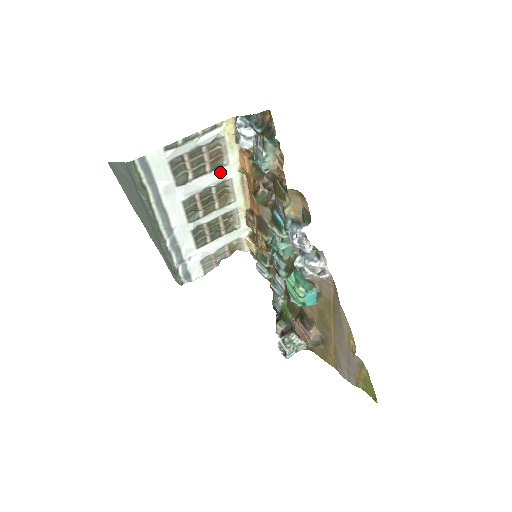
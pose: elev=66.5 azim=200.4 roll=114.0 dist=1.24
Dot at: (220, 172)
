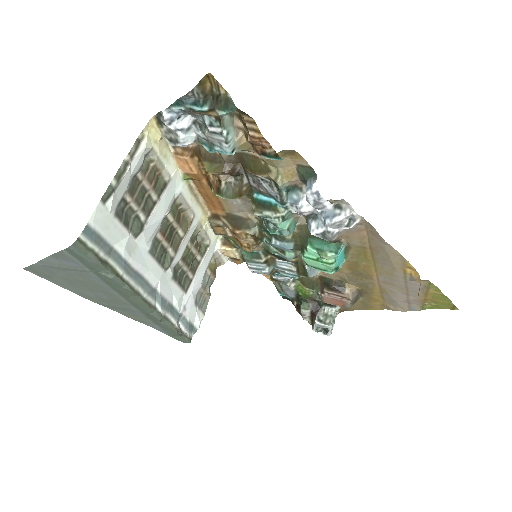
Dot at: (167, 193)
